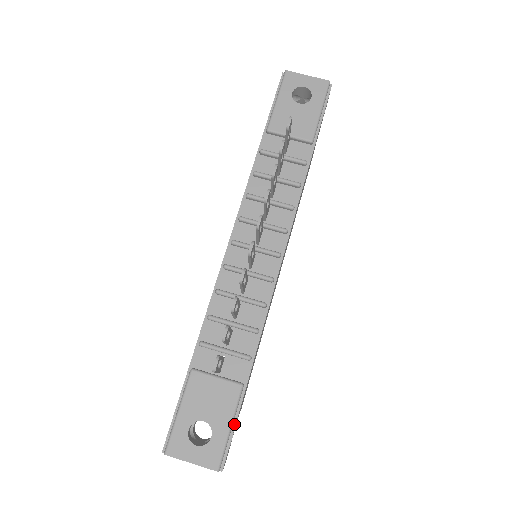
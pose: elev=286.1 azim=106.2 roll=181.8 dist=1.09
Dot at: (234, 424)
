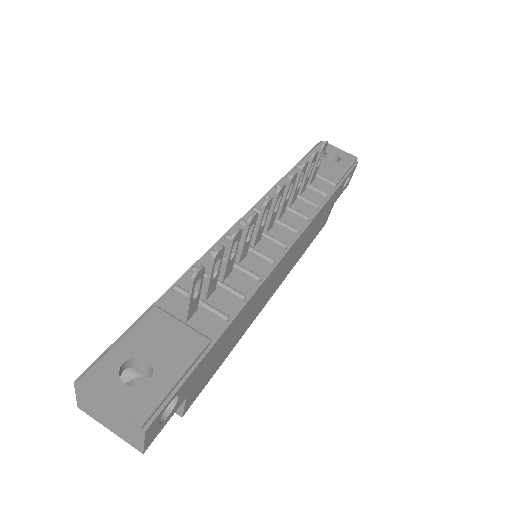
Dot at: (183, 380)
